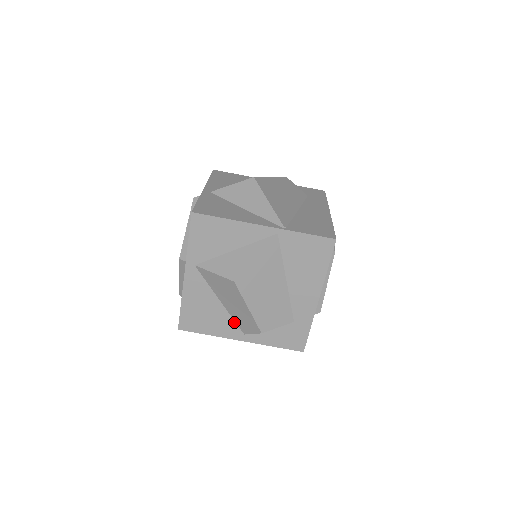
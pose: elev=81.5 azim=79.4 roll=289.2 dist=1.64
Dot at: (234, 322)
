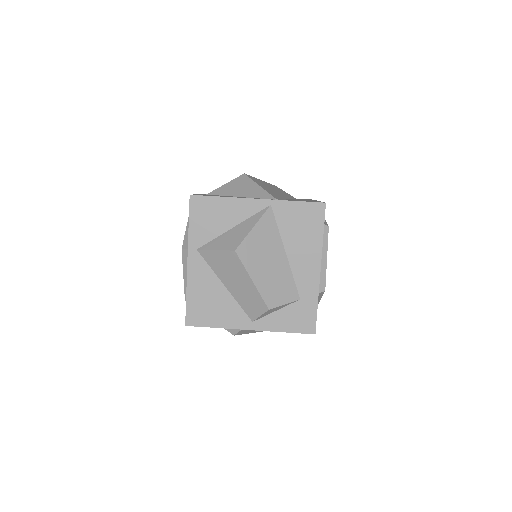
Dot at: (241, 308)
